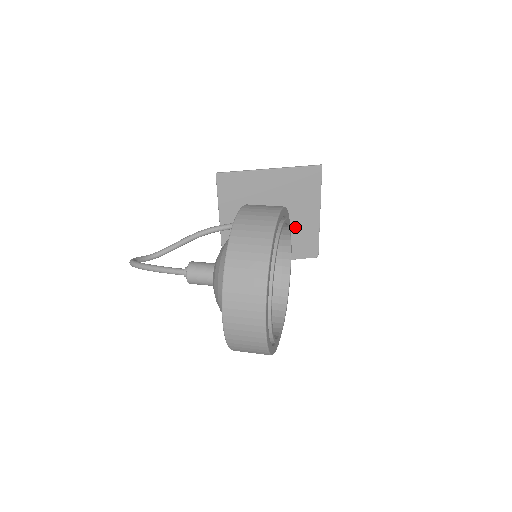
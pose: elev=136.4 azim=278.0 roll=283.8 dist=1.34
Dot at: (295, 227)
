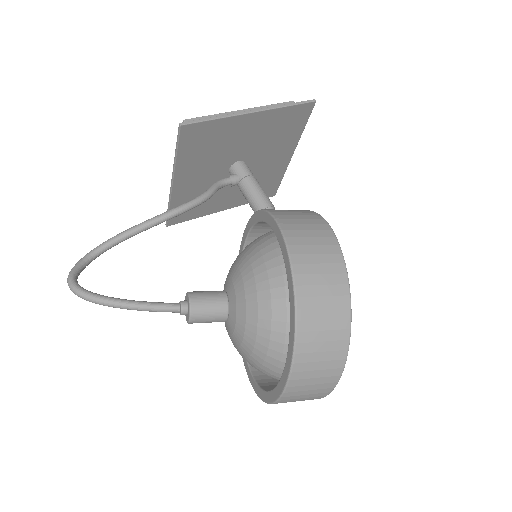
Dot at: (262, 172)
